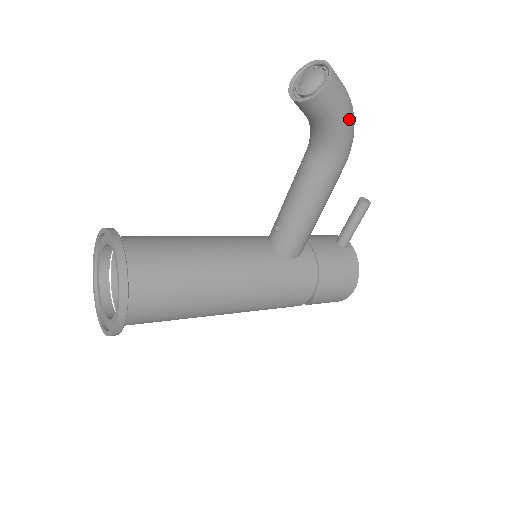
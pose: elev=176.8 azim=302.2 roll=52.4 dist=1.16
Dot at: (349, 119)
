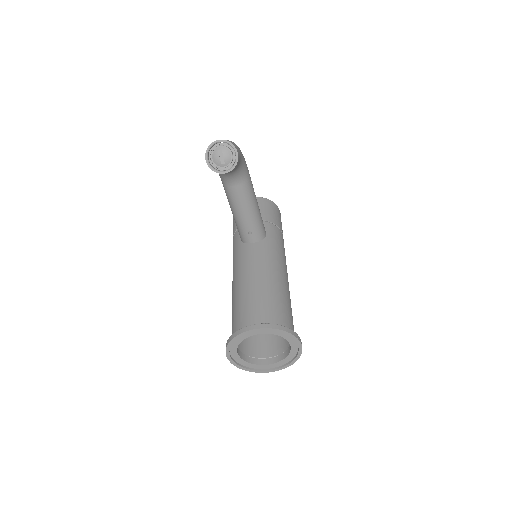
Dot at: occluded
